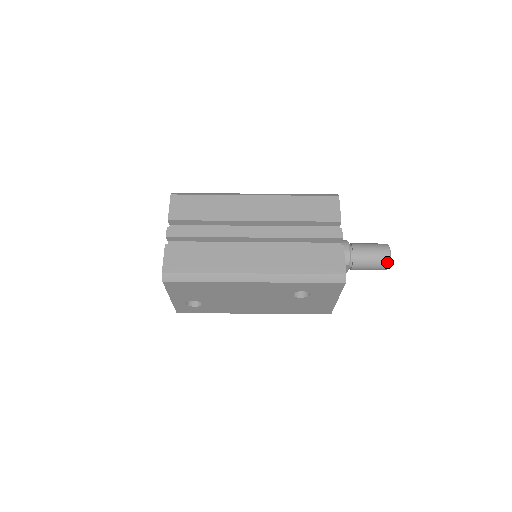
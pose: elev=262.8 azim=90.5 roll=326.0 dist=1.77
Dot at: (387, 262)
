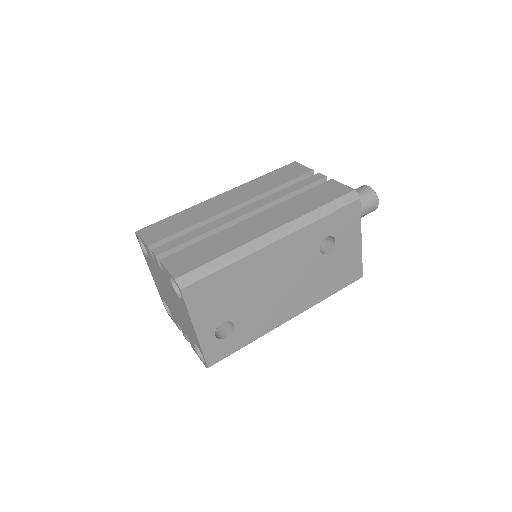
Dot at: (374, 195)
